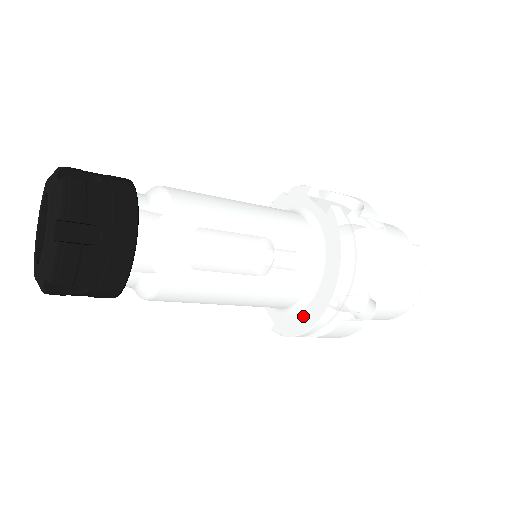
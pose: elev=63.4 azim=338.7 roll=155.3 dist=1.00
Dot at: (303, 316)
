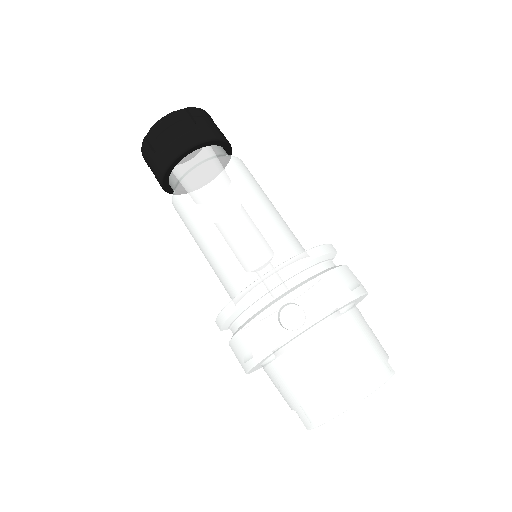
Dot at: occluded
